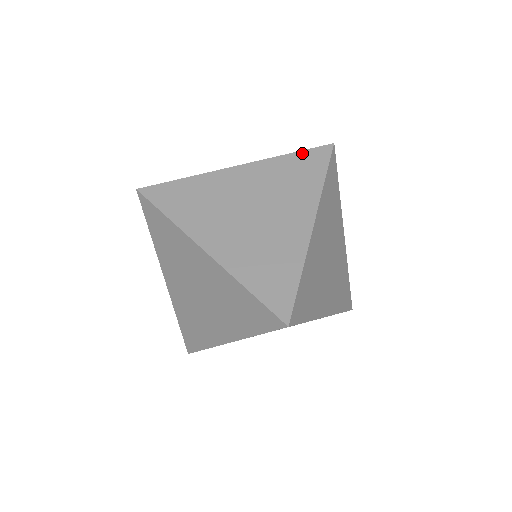
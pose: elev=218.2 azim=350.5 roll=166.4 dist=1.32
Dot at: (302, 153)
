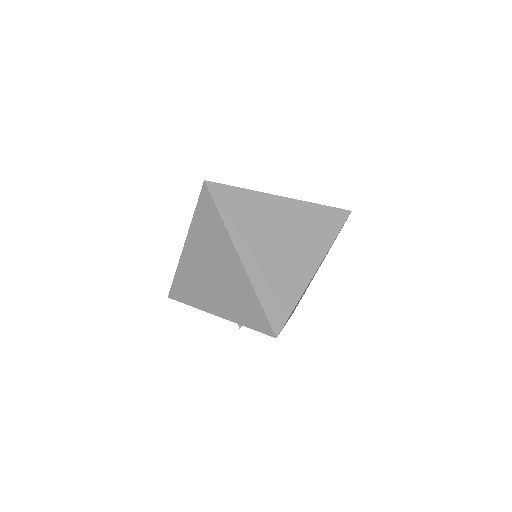
Dot at: occluded
